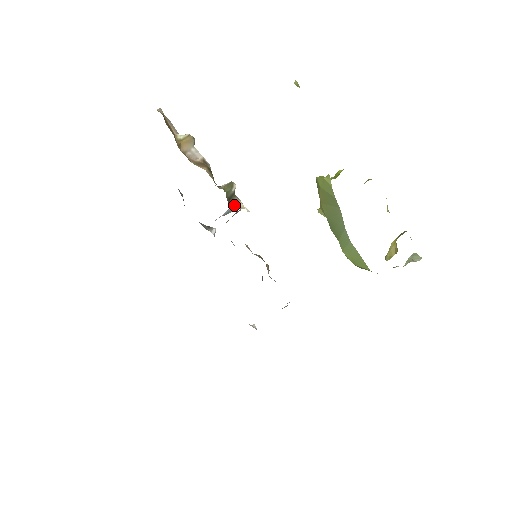
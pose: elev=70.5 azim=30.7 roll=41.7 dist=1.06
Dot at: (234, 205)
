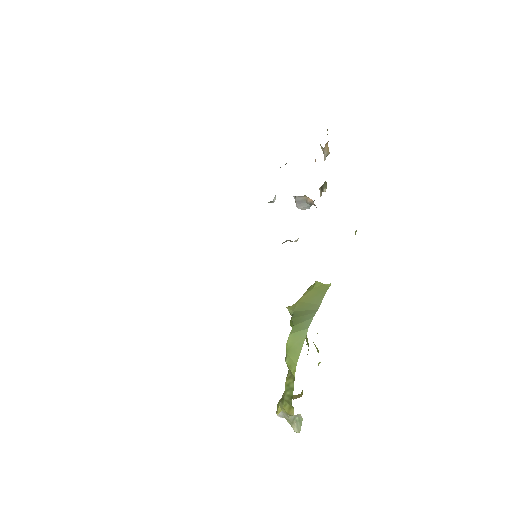
Dot at: (320, 192)
